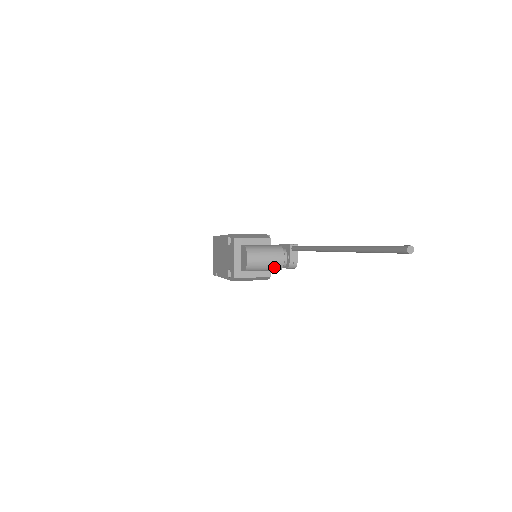
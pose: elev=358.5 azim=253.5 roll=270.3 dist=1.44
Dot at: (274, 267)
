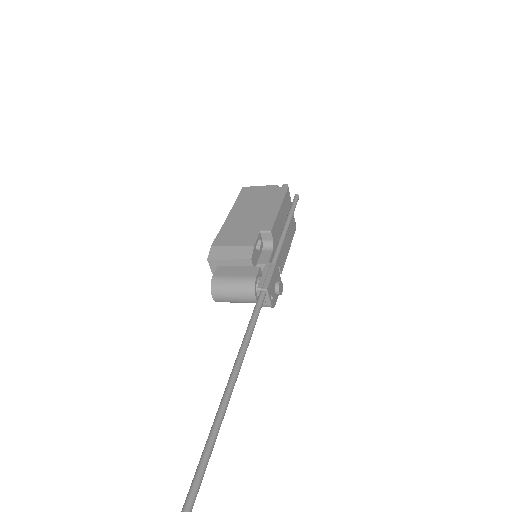
Dot at: occluded
